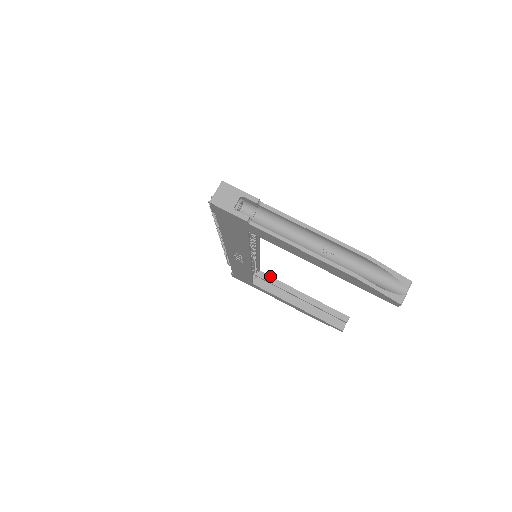
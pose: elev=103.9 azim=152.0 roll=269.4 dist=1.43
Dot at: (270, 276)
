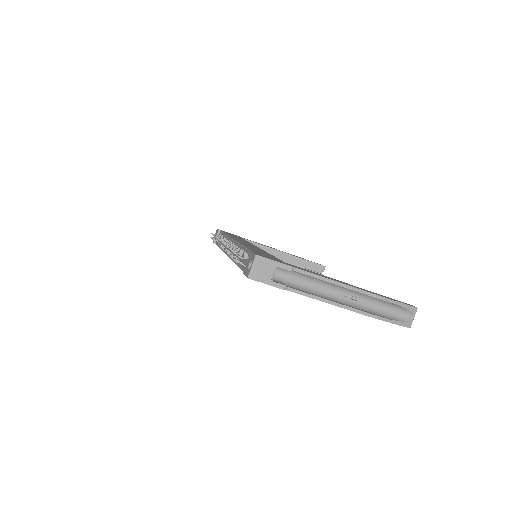
Dot at: (252, 241)
